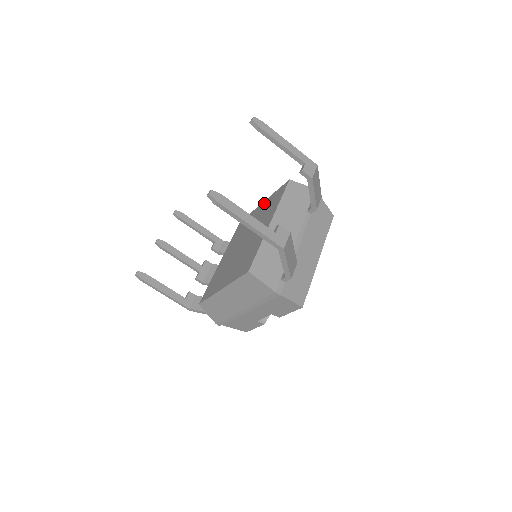
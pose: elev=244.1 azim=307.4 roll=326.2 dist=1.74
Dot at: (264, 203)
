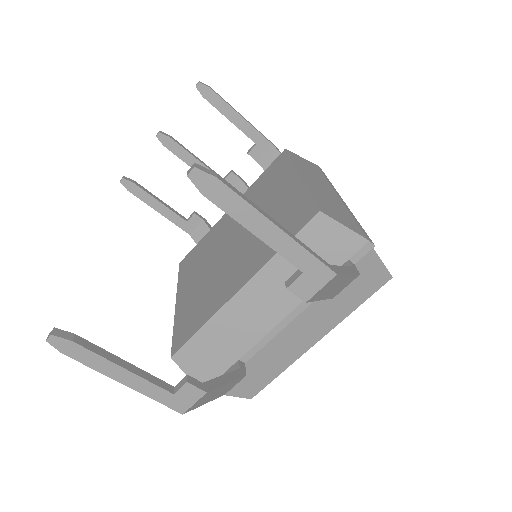
Dot at: (294, 187)
